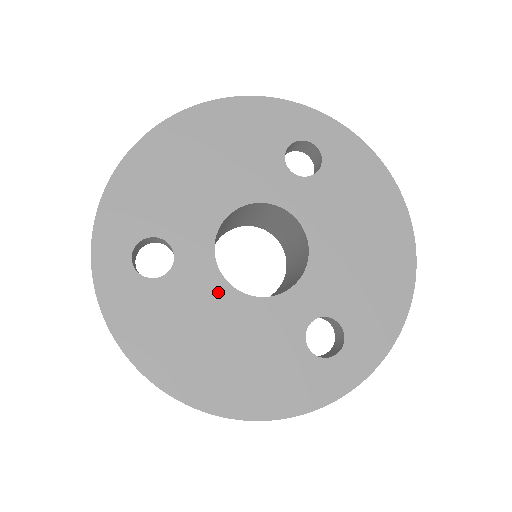
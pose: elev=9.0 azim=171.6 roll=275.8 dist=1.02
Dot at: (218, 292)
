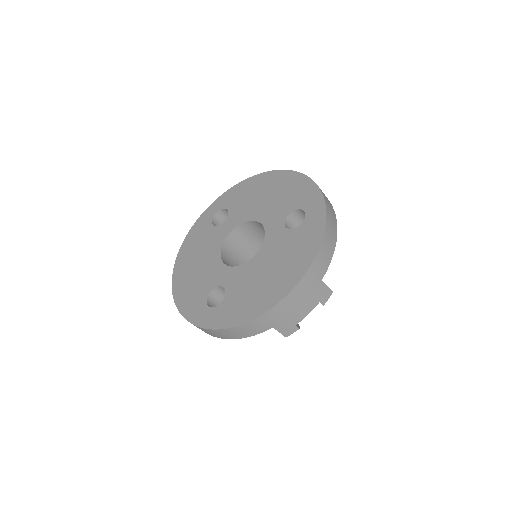
Dot at: (247, 269)
